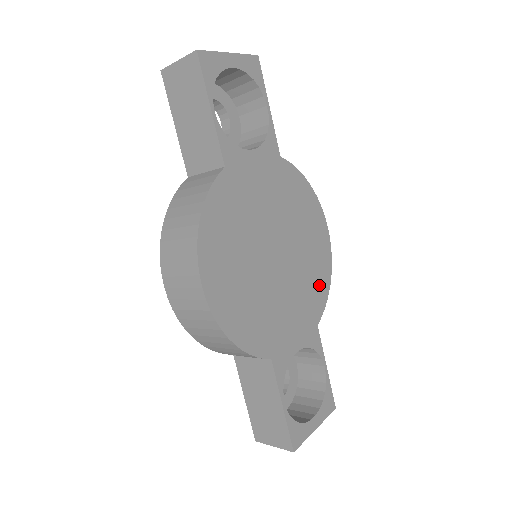
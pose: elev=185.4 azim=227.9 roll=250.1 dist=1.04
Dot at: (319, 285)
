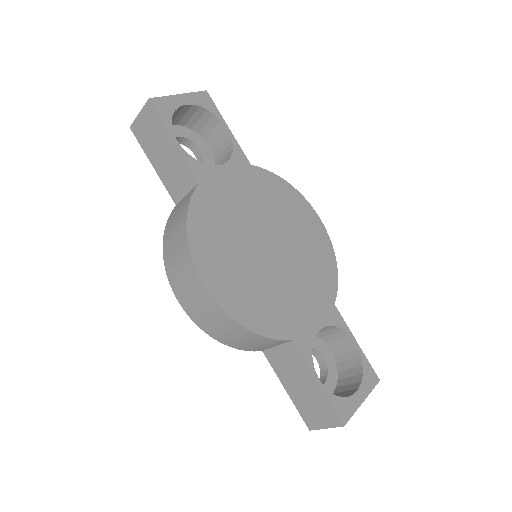
Dot at: (325, 268)
